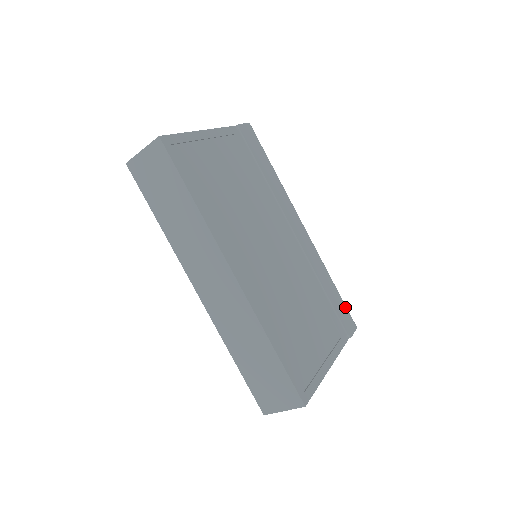
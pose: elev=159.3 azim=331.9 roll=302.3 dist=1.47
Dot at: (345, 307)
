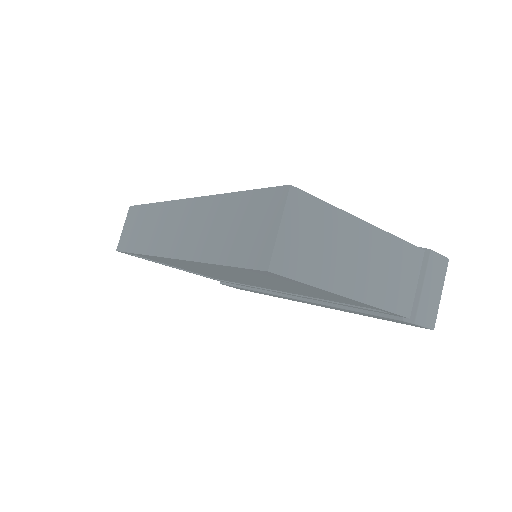
Dot at: occluded
